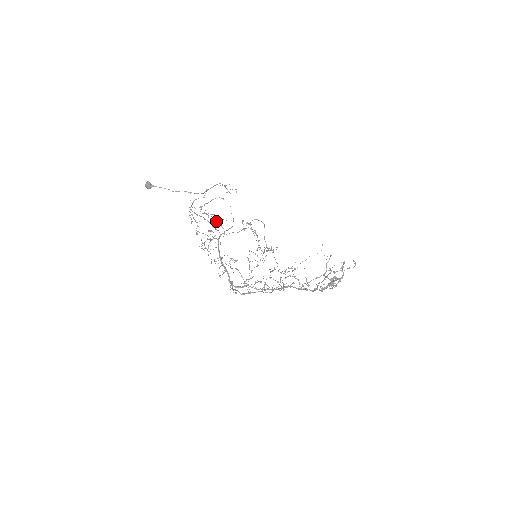
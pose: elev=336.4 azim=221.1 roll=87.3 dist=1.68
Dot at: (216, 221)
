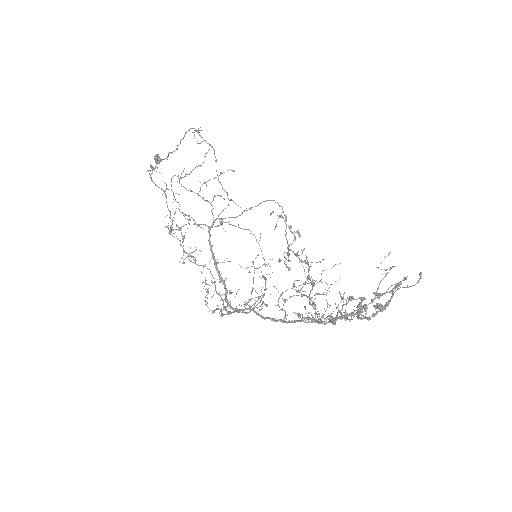
Dot at: (148, 170)
